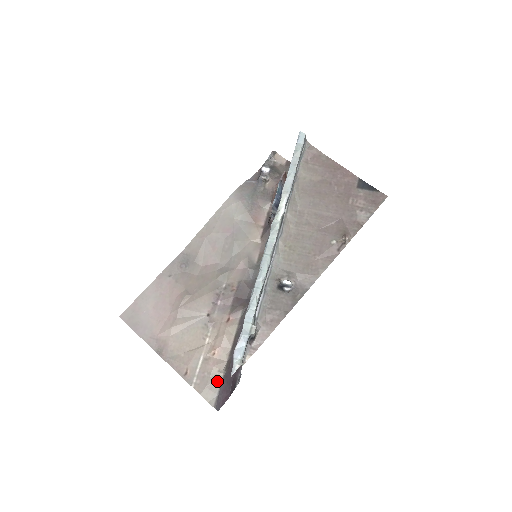
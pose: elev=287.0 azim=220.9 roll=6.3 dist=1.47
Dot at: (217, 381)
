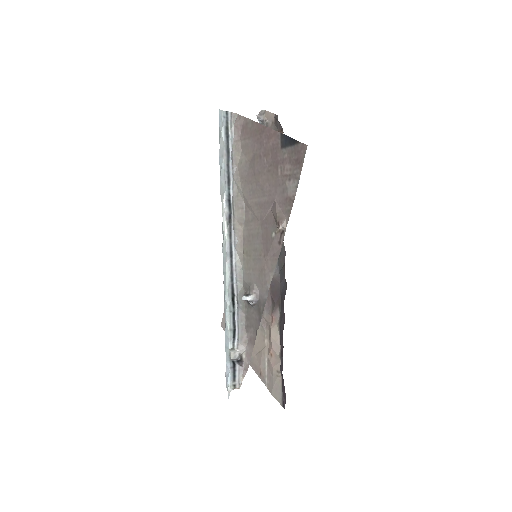
Dot at: (279, 381)
